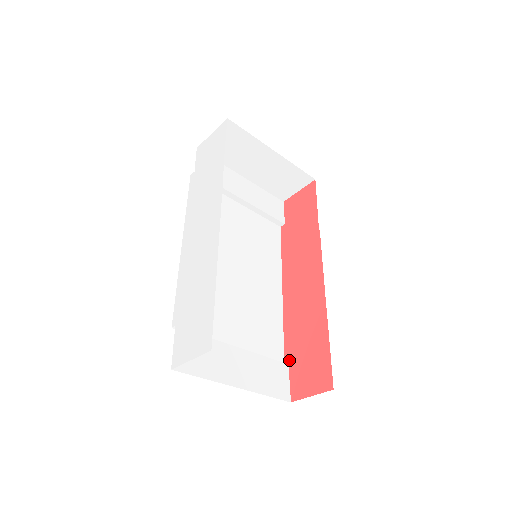
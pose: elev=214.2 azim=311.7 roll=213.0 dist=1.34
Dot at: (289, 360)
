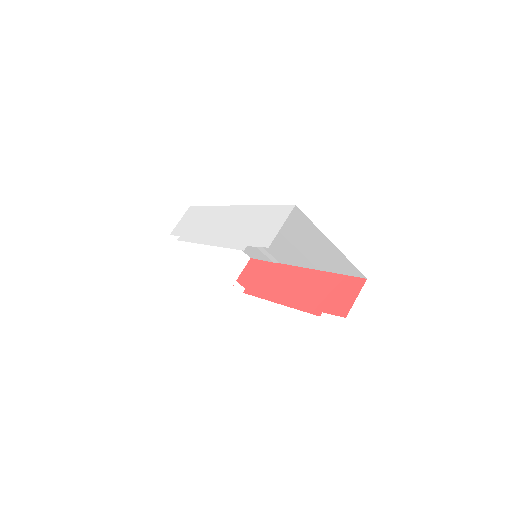
Dot at: (320, 311)
